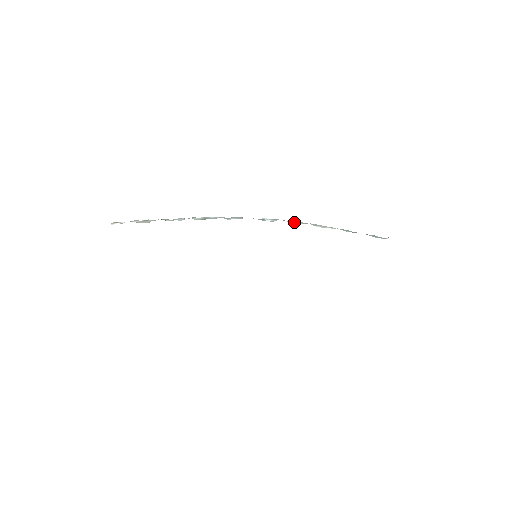
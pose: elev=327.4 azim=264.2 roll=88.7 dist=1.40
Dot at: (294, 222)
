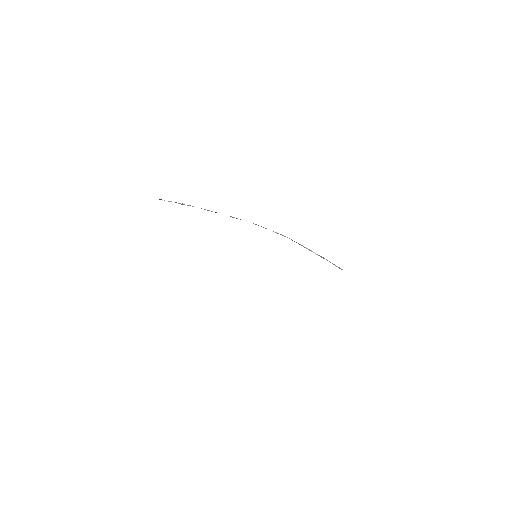
Dot at: occluded
